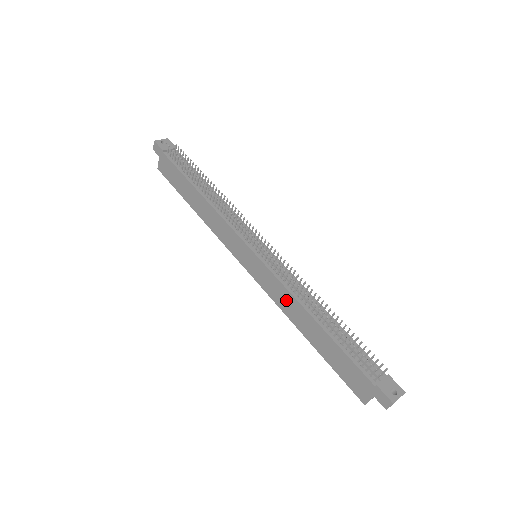
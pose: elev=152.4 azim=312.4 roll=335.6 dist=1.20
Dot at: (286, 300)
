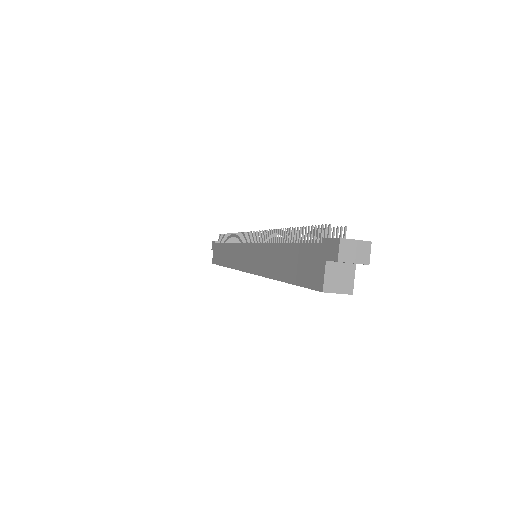
Dot at: (264, 257)
